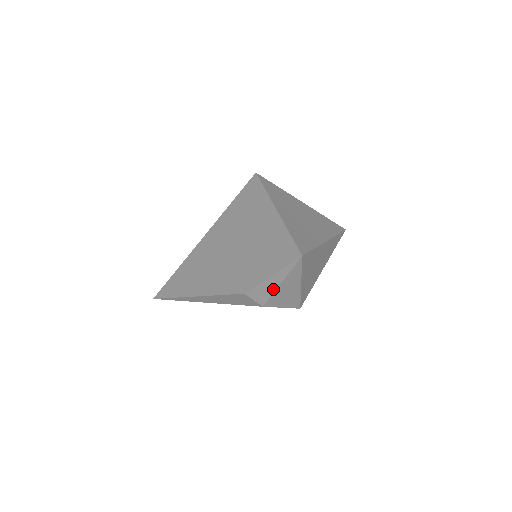
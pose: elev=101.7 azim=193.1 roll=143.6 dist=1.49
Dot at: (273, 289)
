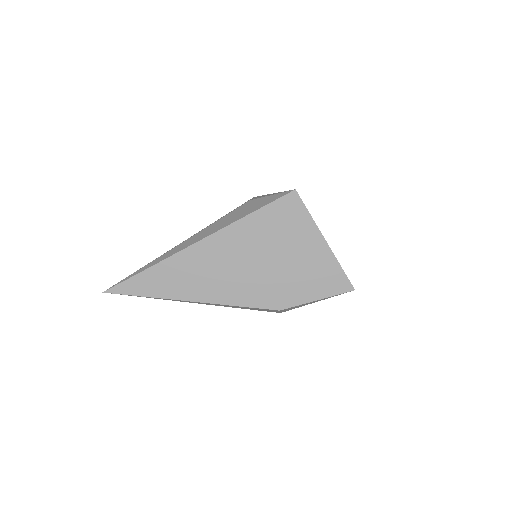
Dot at: occluded
